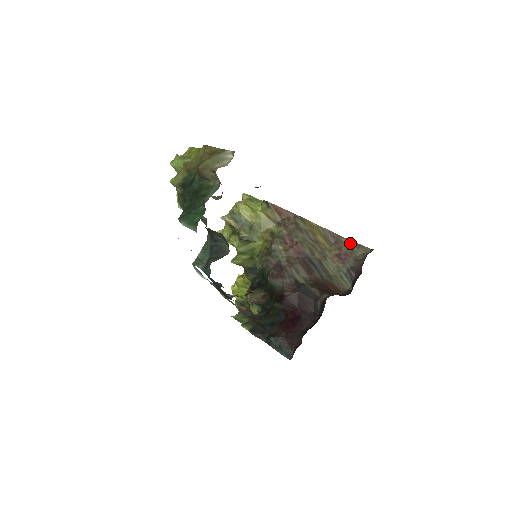
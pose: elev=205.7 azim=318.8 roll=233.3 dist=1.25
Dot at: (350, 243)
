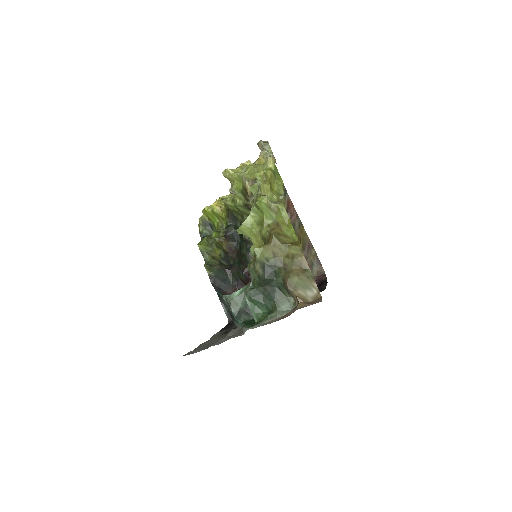
Dot at: (315, 257)
